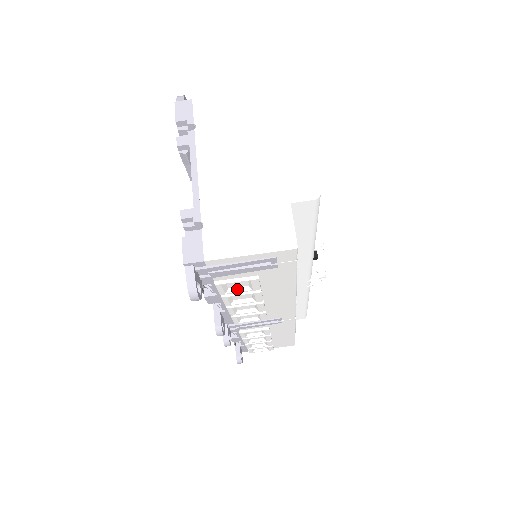
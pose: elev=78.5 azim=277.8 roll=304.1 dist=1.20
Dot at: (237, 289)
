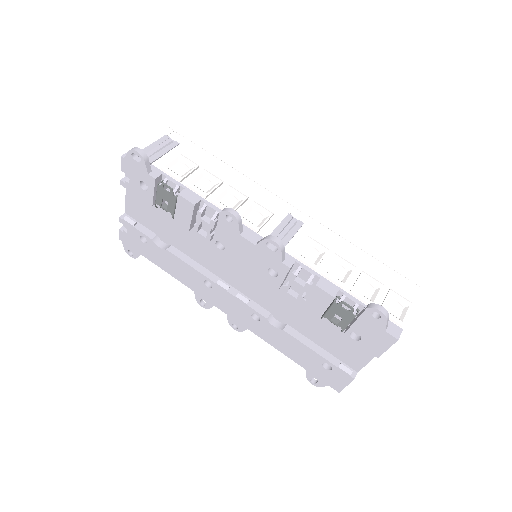
Dot at: (186, 173)
